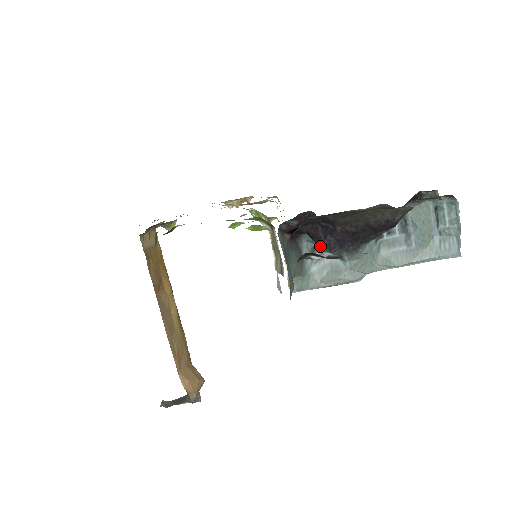
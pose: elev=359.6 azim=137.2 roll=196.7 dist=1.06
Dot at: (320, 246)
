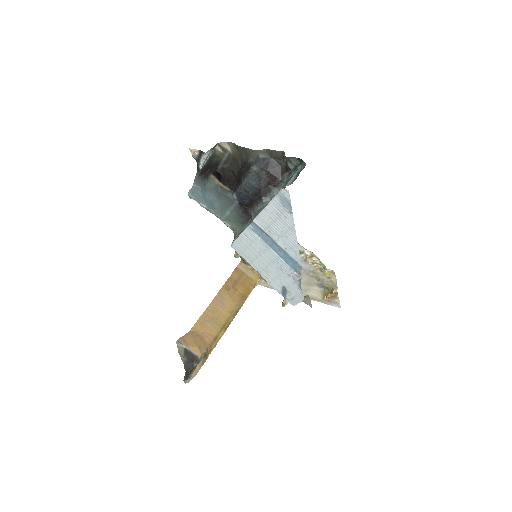
Dot at: occluded
